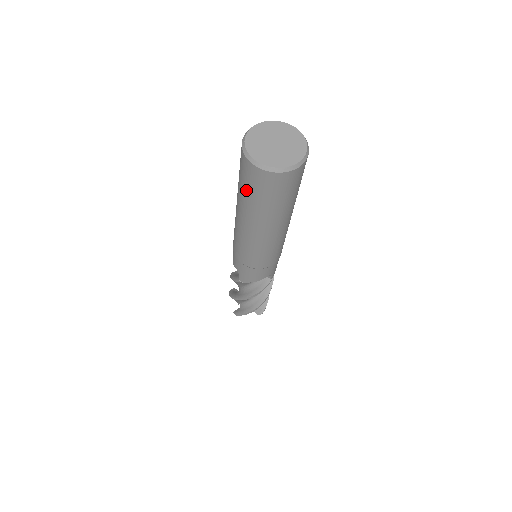
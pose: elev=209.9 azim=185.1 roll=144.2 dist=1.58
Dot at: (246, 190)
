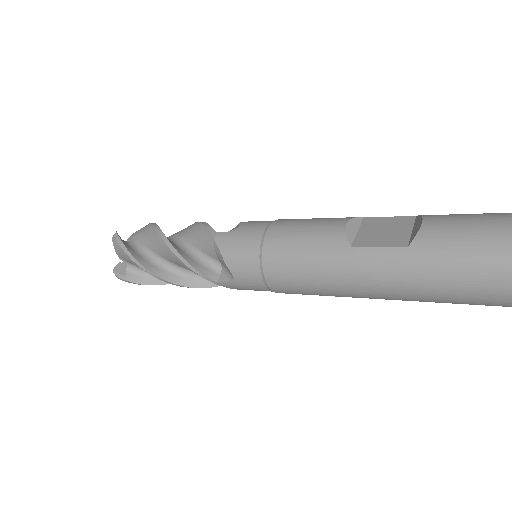
Dot at: (455, 290)
